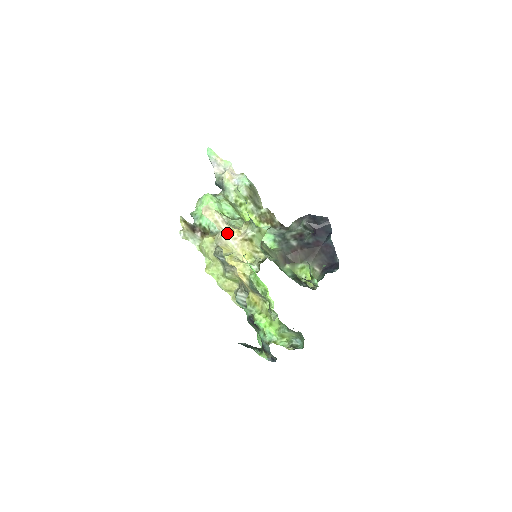
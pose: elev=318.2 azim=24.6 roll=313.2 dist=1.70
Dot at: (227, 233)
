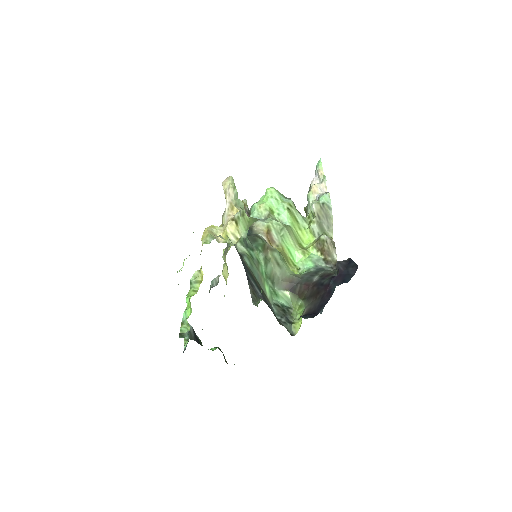
Dot at: (228, 207)
